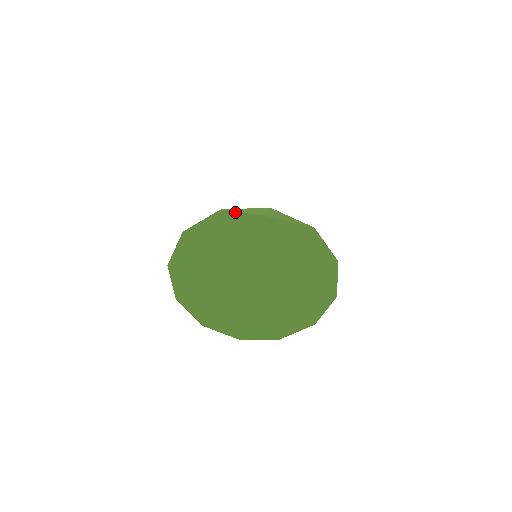
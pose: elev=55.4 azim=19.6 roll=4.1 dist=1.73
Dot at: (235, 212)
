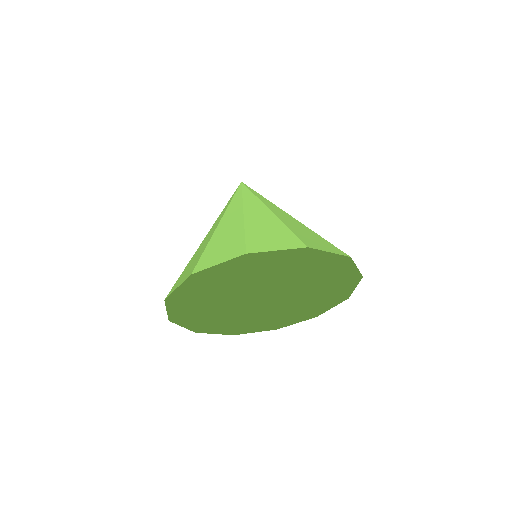
Dot at: (278, 220)
